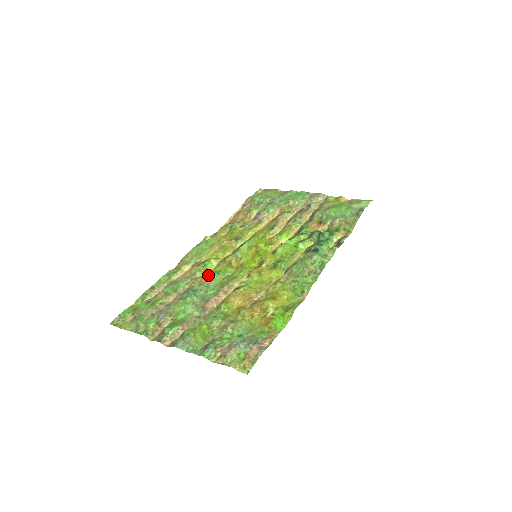
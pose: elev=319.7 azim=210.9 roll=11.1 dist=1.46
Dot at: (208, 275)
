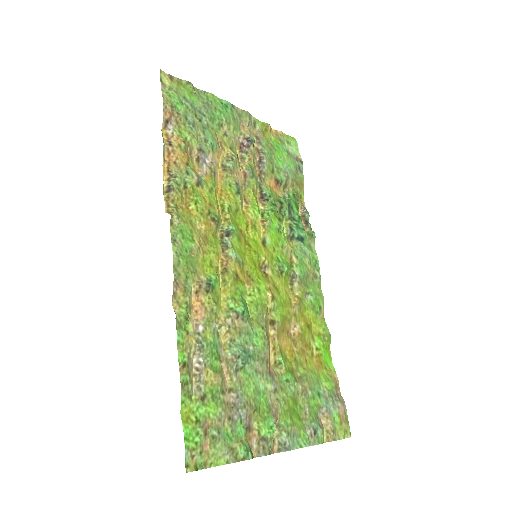
Dot at: (236, 311)
